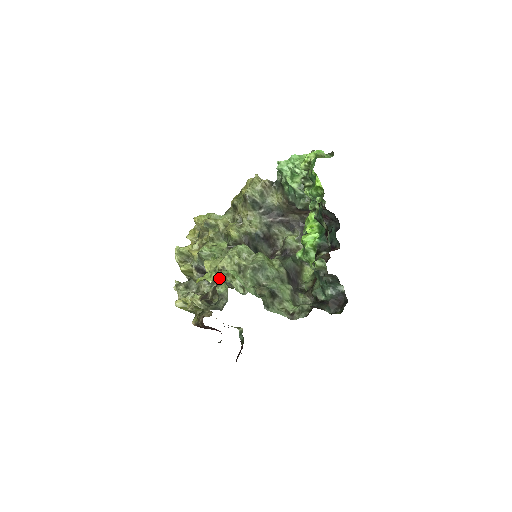
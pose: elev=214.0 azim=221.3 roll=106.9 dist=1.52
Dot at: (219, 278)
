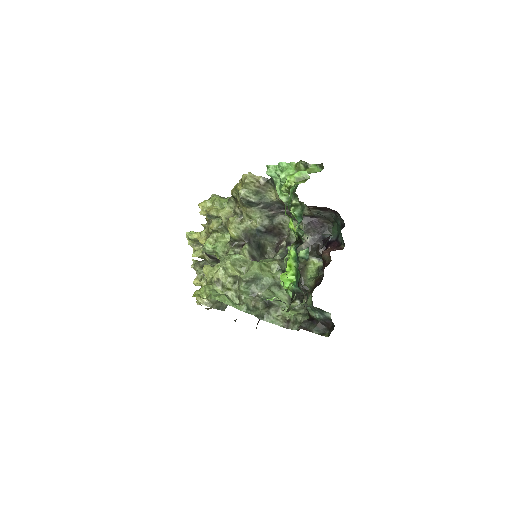
Dot at: occluded
